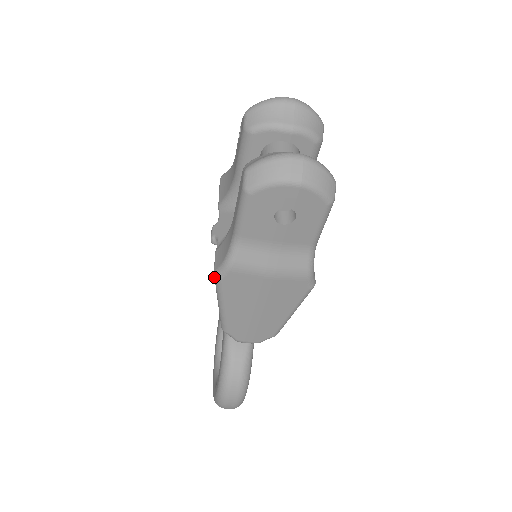
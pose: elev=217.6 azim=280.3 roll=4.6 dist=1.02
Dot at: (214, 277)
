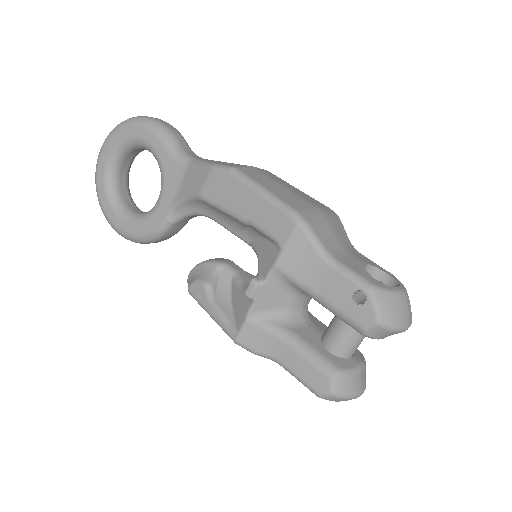
Dot at: (232, 338)
